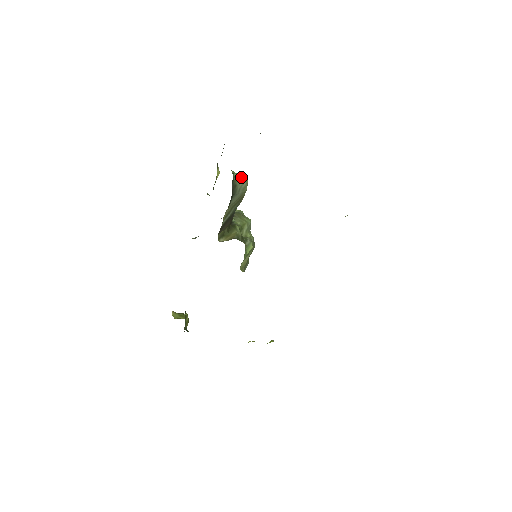
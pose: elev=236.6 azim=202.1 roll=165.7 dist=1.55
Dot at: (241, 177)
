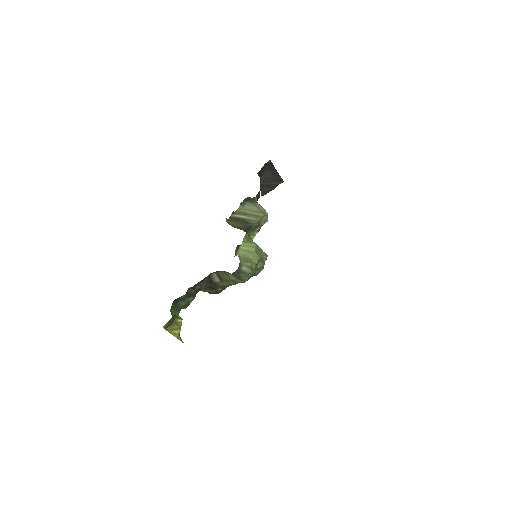
Dot at: (263, 208)
